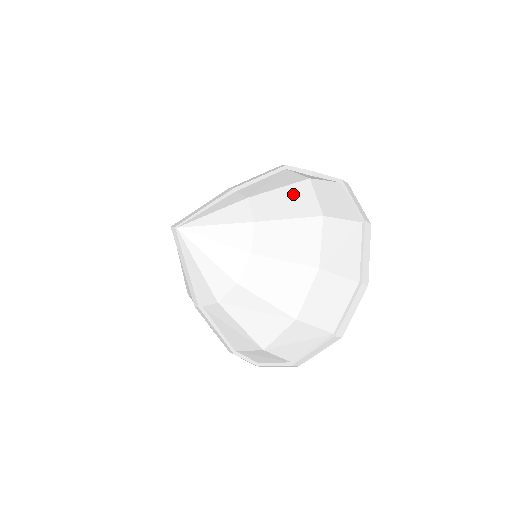
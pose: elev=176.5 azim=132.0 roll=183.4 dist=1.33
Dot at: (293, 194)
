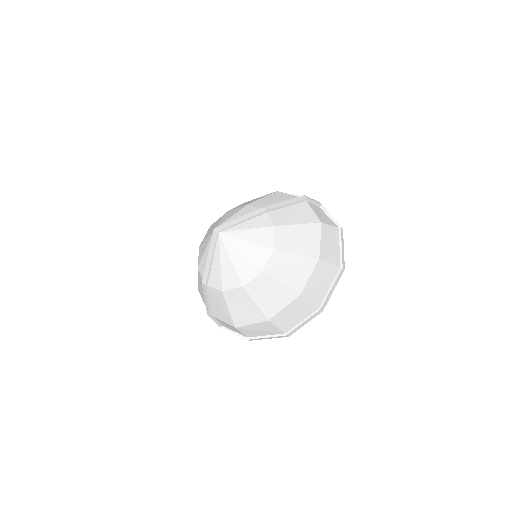
Dot at: (306, 233)
